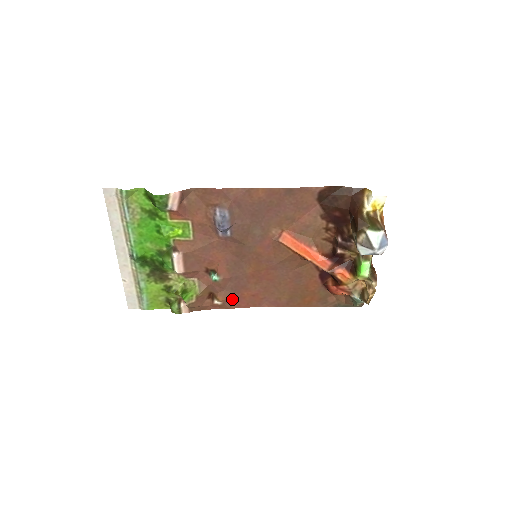
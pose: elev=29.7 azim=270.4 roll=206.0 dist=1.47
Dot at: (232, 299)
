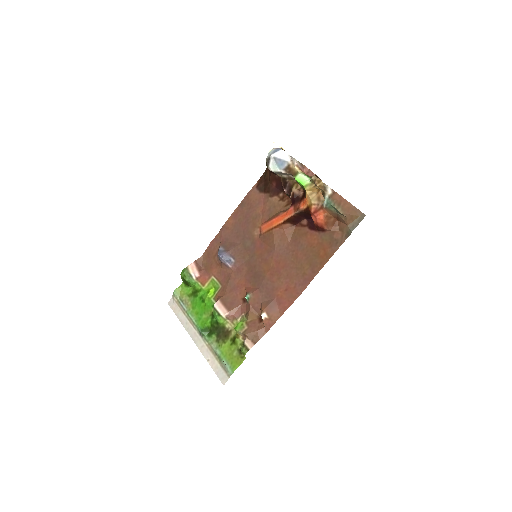
Dot at: (273, 306)
